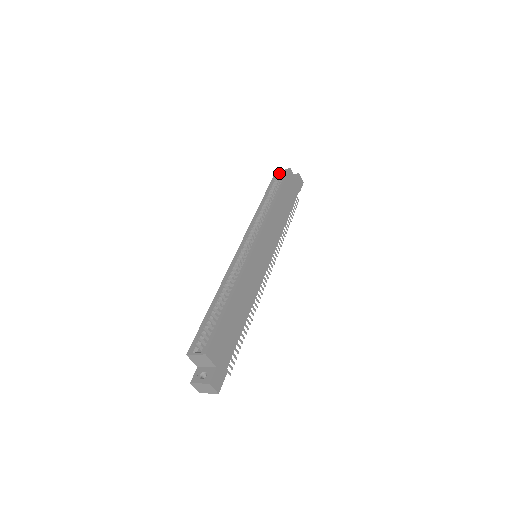
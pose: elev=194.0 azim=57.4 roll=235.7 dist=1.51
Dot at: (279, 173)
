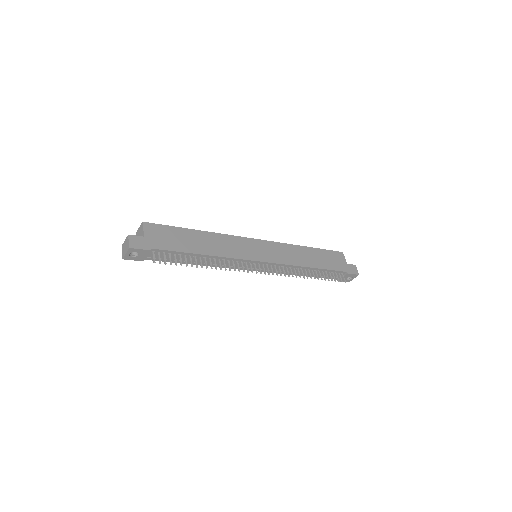
Dot at: occluded
